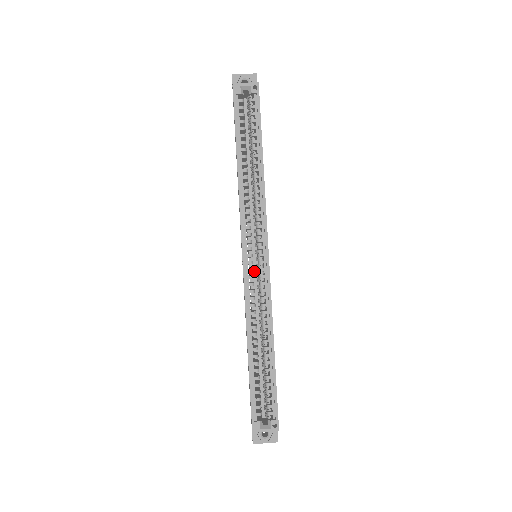
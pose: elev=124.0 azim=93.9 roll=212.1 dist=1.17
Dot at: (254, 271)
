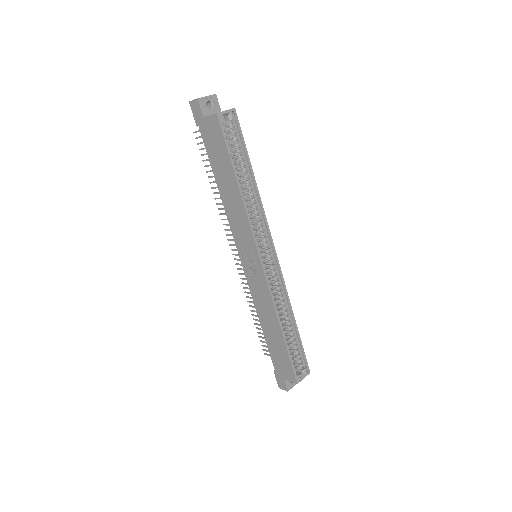
Dot at: occluded
